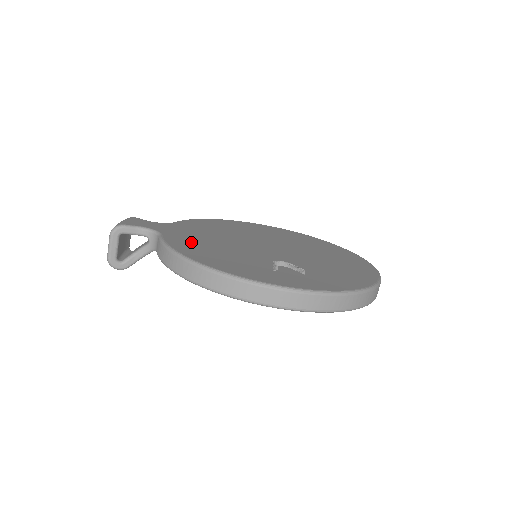
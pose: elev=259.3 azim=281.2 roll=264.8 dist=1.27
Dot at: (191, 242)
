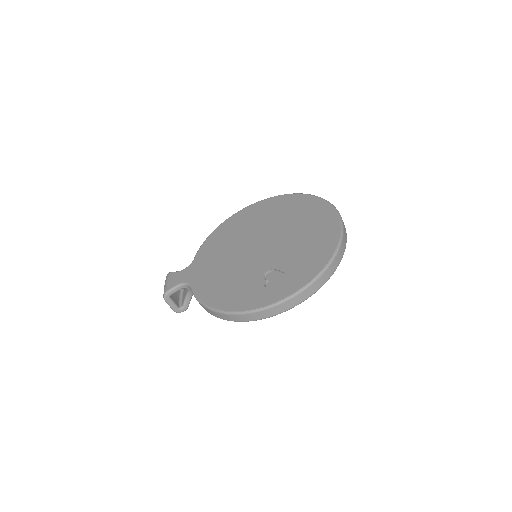
Dot at: (210, 283)
